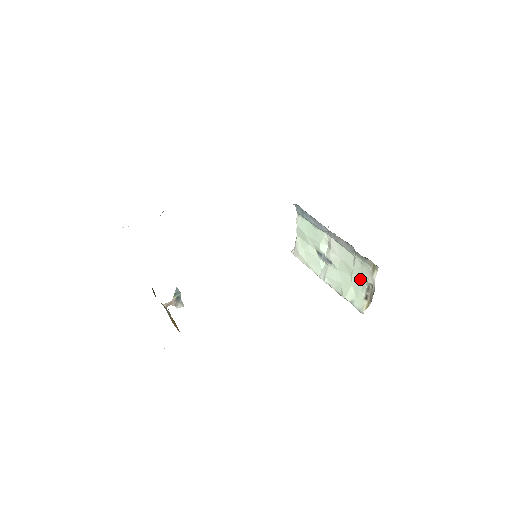
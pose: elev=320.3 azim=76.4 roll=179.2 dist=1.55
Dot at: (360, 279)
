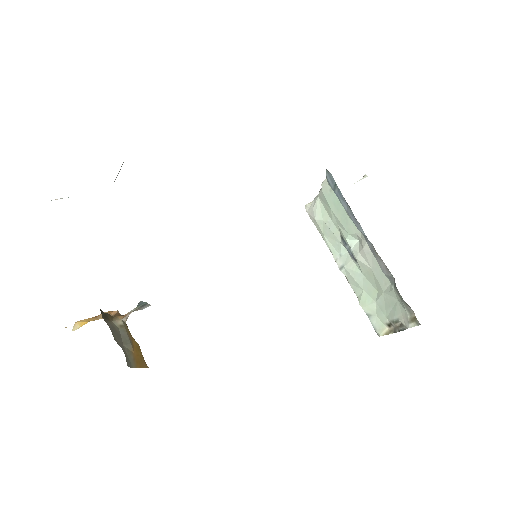
Dot at: (389, 307)
